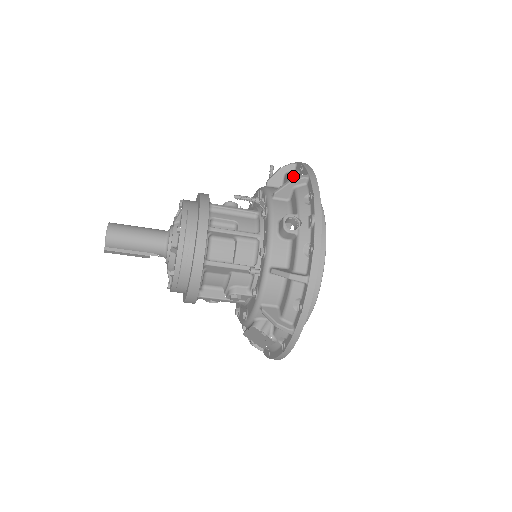
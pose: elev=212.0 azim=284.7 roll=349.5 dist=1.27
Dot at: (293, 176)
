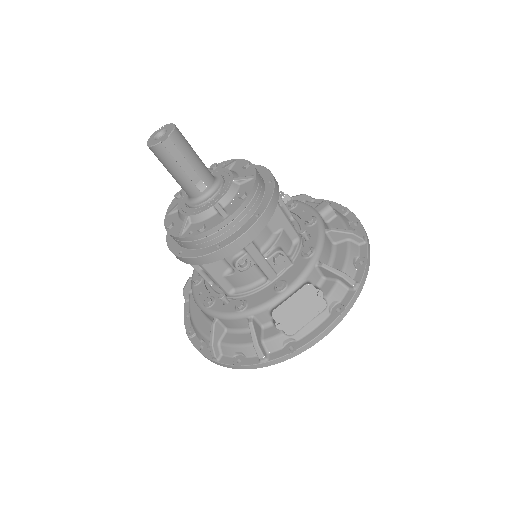
Dot at: occluded
